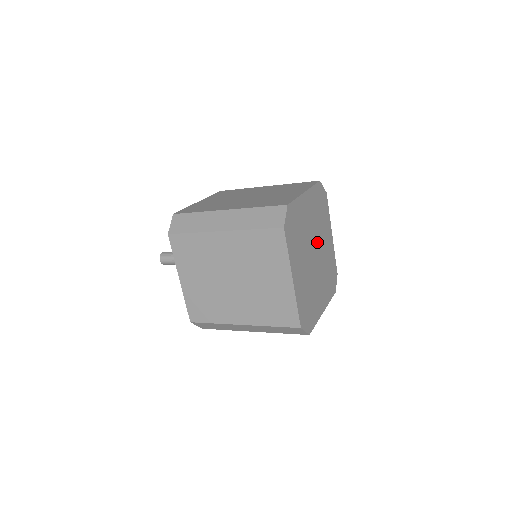
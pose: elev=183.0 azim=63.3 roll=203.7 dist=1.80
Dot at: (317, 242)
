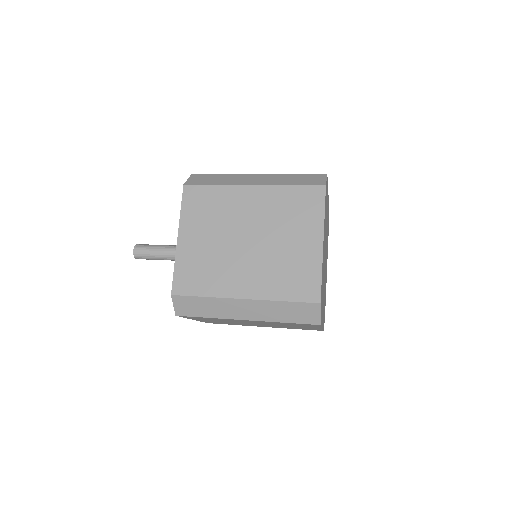
Dot at: occluded
